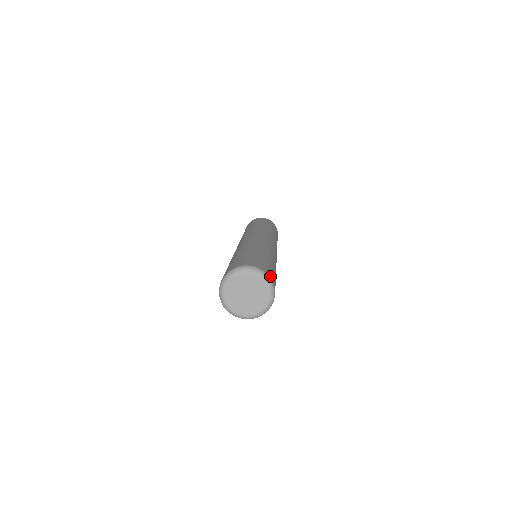
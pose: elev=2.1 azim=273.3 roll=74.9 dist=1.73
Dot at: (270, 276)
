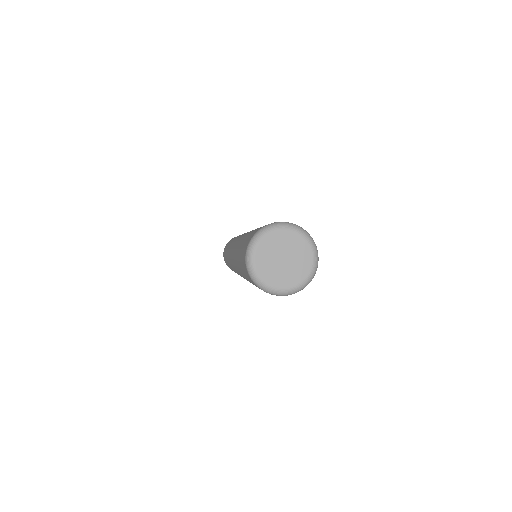
Dot at: occluded
